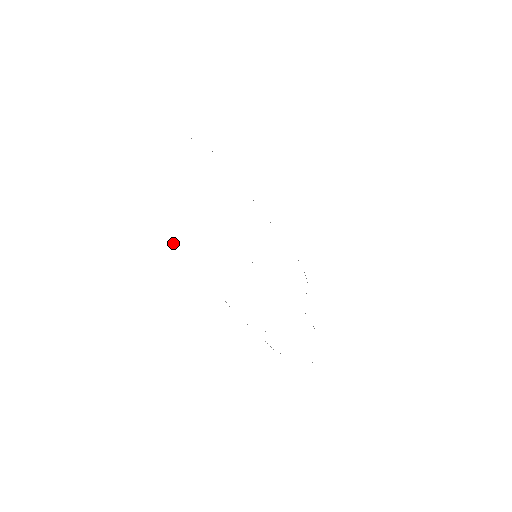
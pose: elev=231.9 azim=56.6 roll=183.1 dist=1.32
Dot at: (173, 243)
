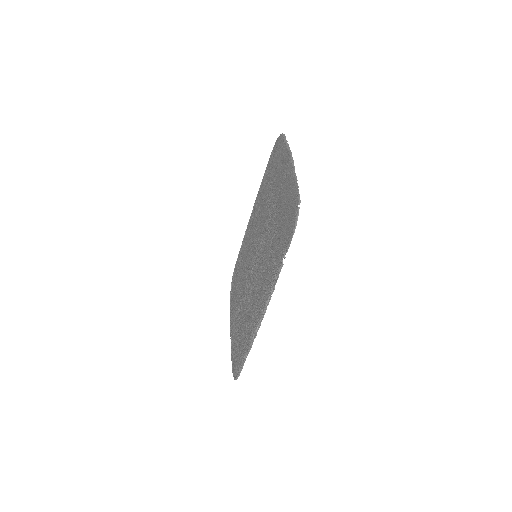
Dot at: occluded
